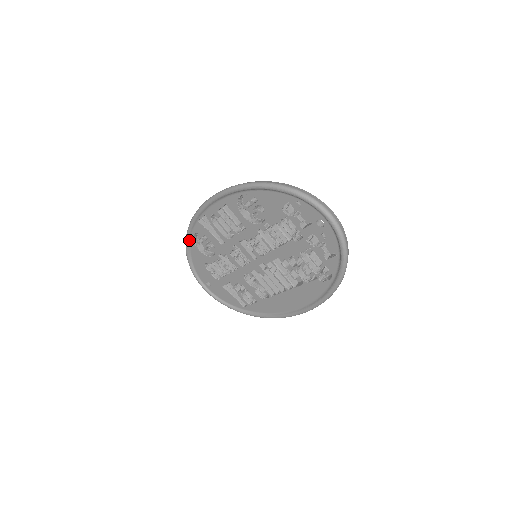
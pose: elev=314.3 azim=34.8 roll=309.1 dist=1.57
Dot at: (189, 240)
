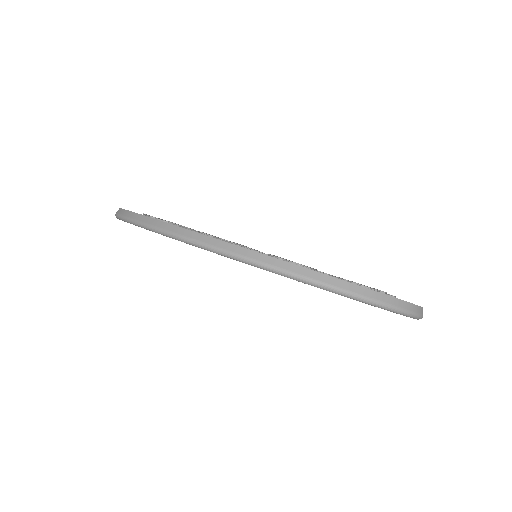
Dot at: occluded
